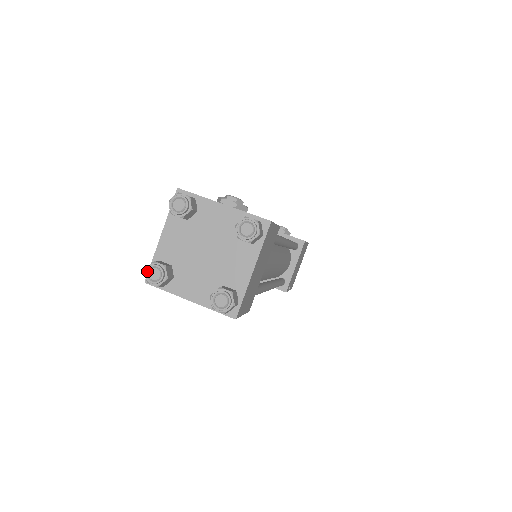
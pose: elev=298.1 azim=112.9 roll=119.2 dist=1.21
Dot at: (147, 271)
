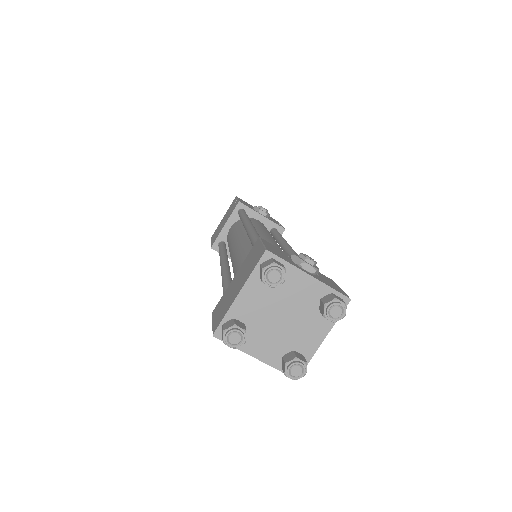
Dot at: (227, 335)
